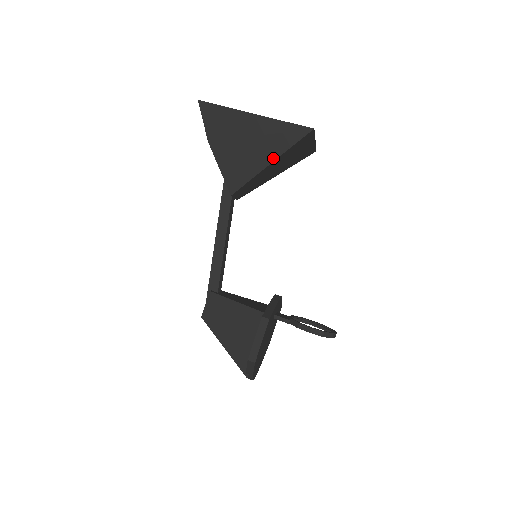
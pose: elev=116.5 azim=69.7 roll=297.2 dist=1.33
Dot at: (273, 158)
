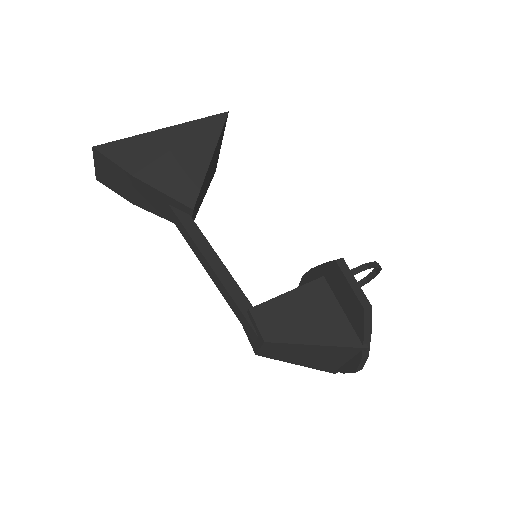
Dot at: (210, 153)
